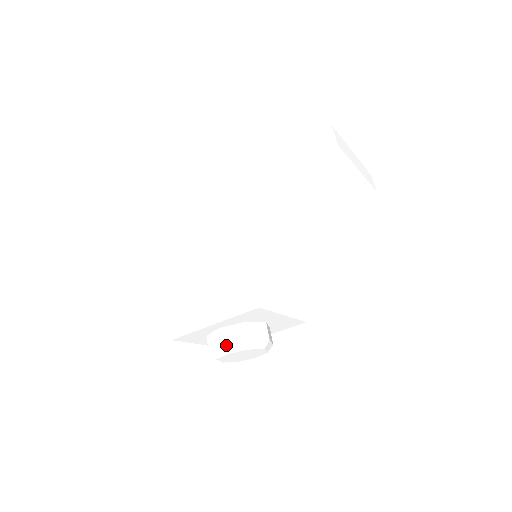
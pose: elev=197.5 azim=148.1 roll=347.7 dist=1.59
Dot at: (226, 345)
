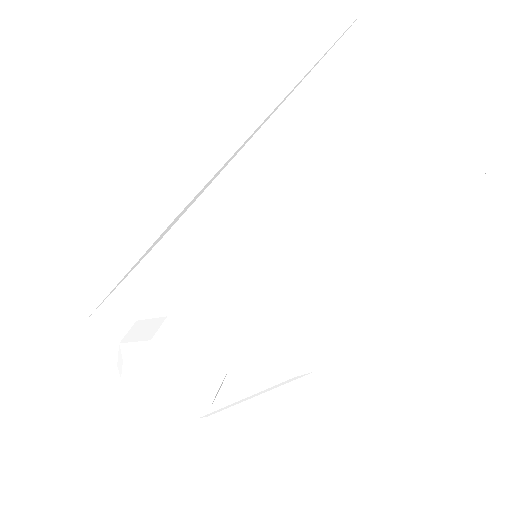
Dot at: (124, 342)
